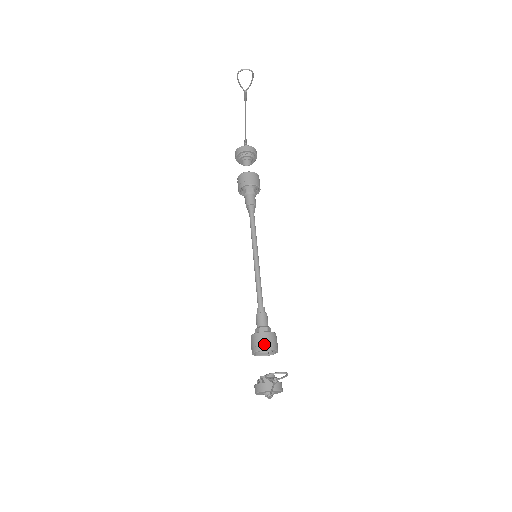
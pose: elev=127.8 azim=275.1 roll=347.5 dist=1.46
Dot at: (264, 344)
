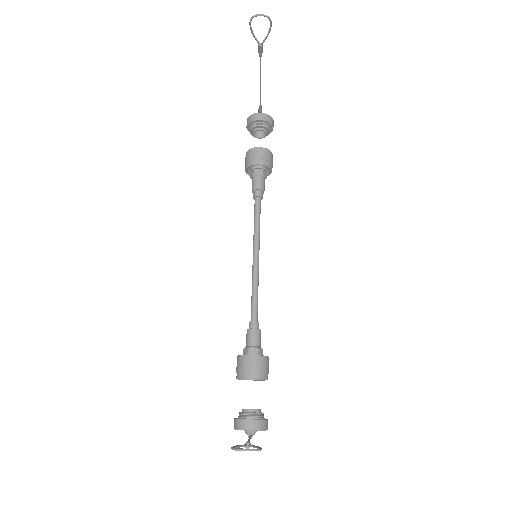
Dot at: (251, 371)
